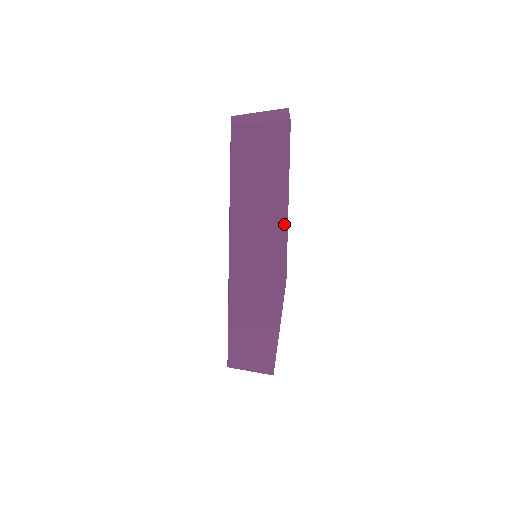
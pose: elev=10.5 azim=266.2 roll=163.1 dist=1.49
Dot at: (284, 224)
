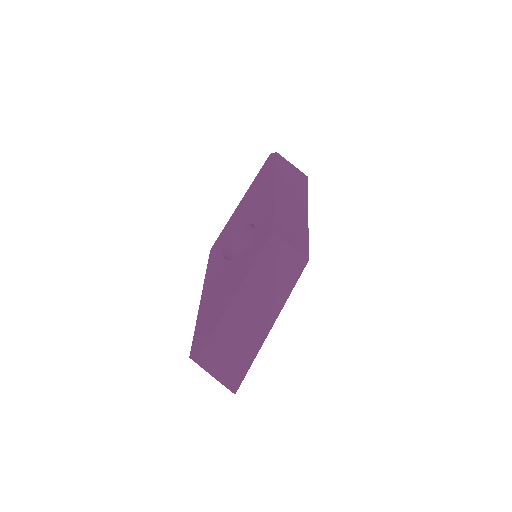
Dot at: (306, 224)
